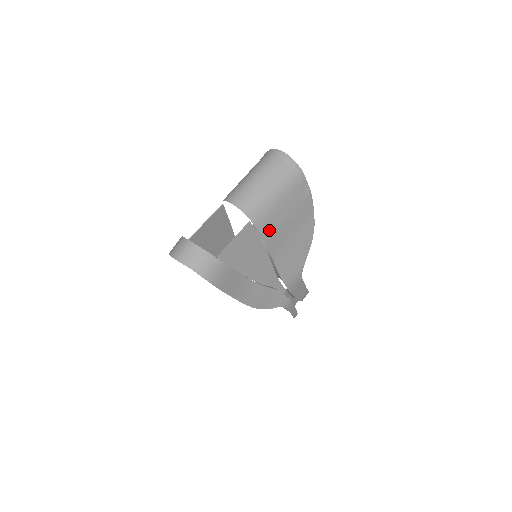
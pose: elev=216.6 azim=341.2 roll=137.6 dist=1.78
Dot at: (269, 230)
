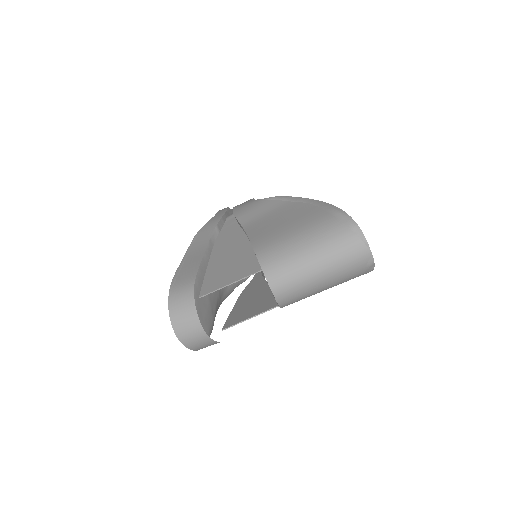
Dot at: occluded
